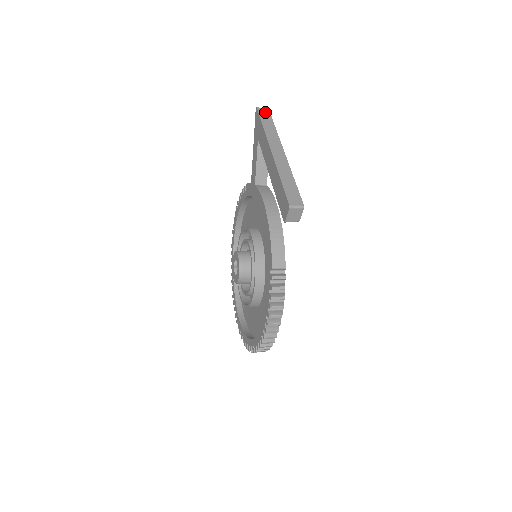
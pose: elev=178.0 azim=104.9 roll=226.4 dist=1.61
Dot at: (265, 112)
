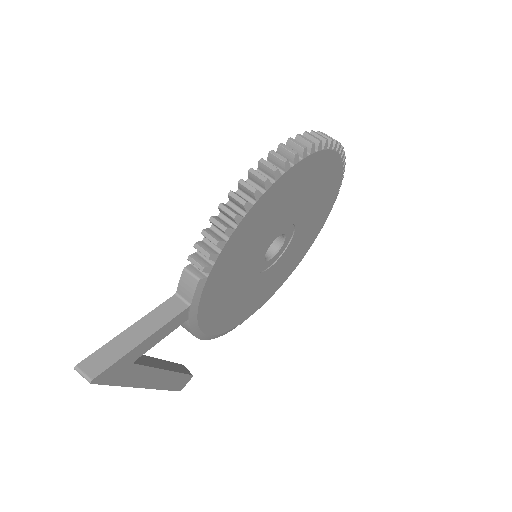
Dot at: occluded
